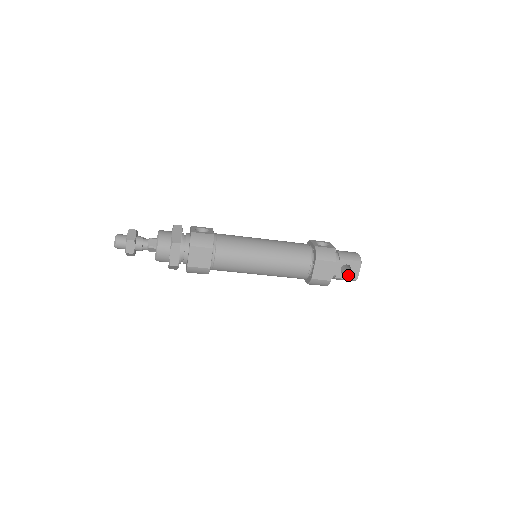
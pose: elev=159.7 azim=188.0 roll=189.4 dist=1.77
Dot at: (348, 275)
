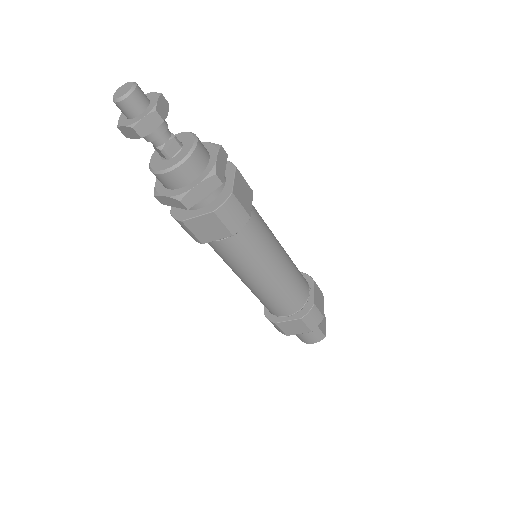
Dot at: (321, 326)
